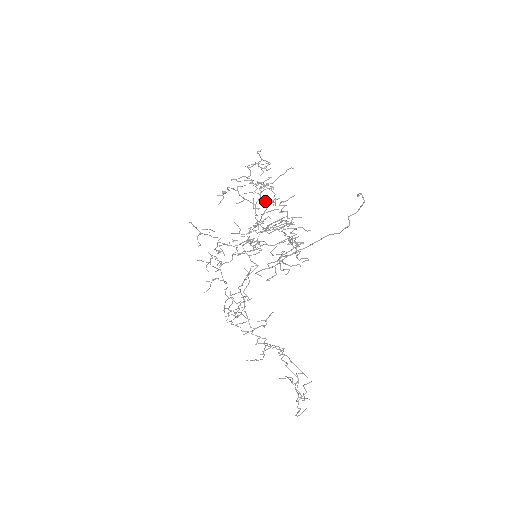
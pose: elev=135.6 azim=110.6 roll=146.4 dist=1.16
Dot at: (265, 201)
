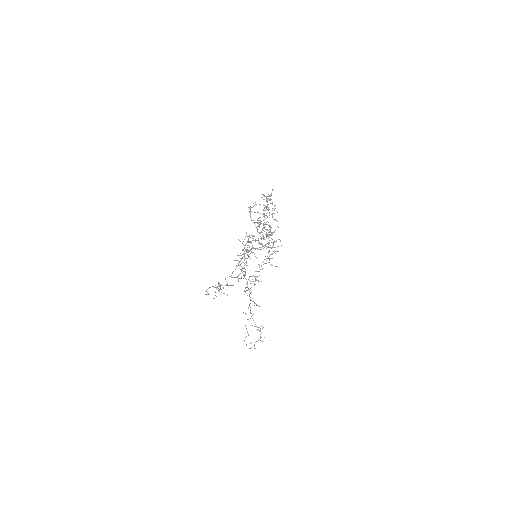
Dot at: (248, 236)
